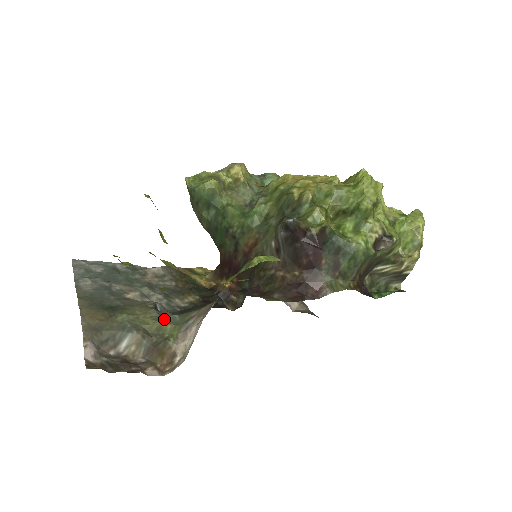
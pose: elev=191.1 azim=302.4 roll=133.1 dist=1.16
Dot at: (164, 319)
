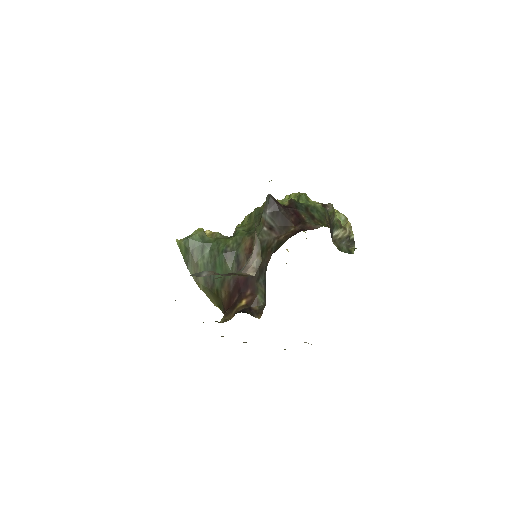
Dot at: occluded
